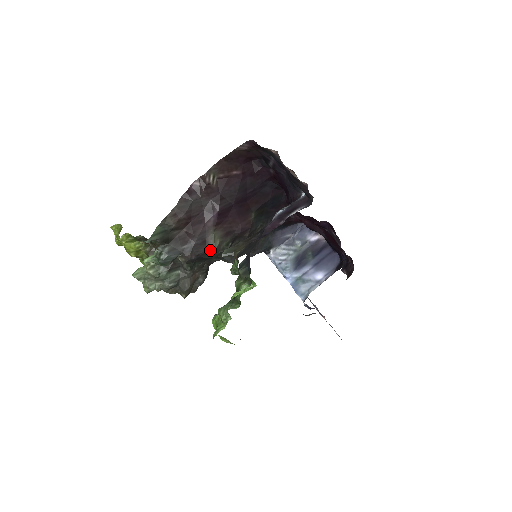
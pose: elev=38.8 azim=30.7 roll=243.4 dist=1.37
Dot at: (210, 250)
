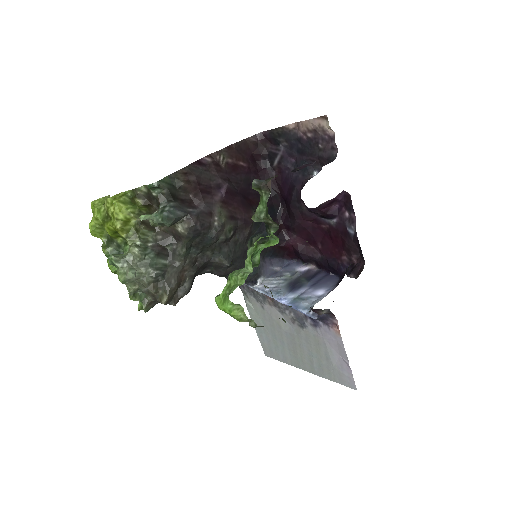
Dot at: (216, 223)
